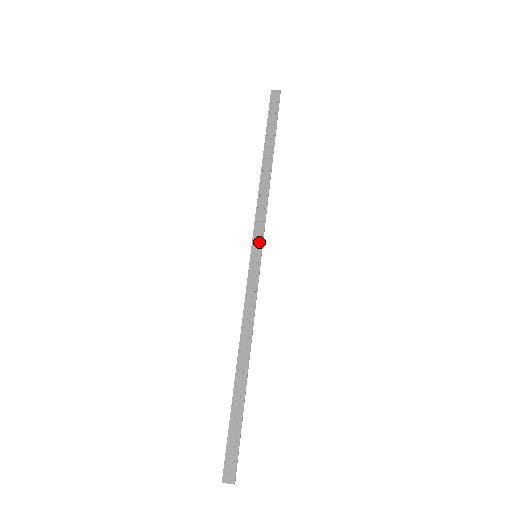
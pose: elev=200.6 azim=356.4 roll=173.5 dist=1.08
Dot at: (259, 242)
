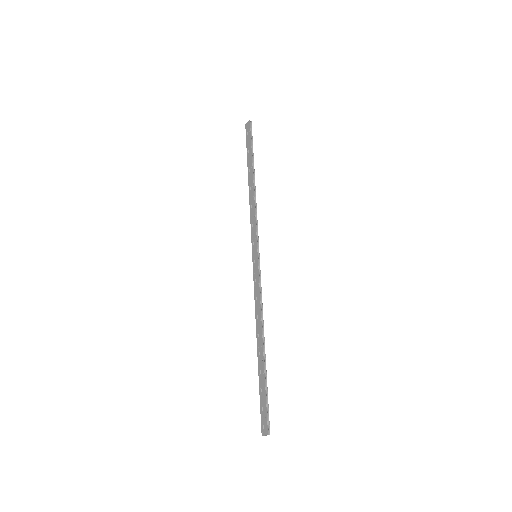
Dot at: (255, 244)
